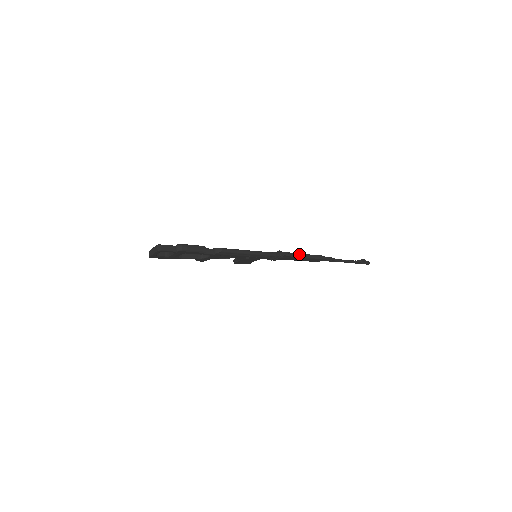
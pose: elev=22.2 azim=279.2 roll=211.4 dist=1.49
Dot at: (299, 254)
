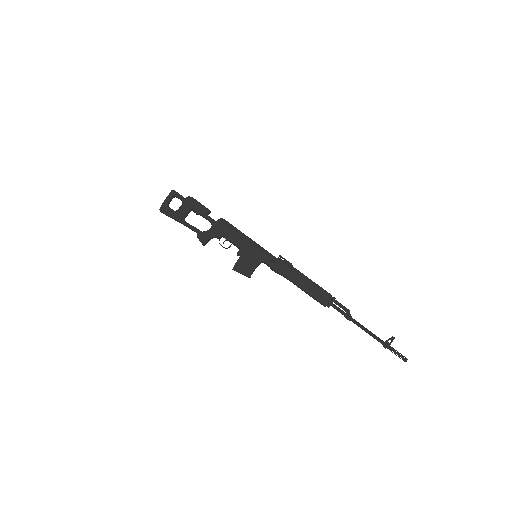
Dot at: (303, 274)
